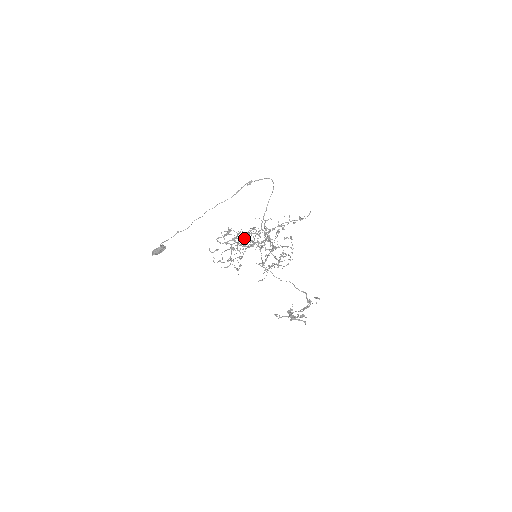
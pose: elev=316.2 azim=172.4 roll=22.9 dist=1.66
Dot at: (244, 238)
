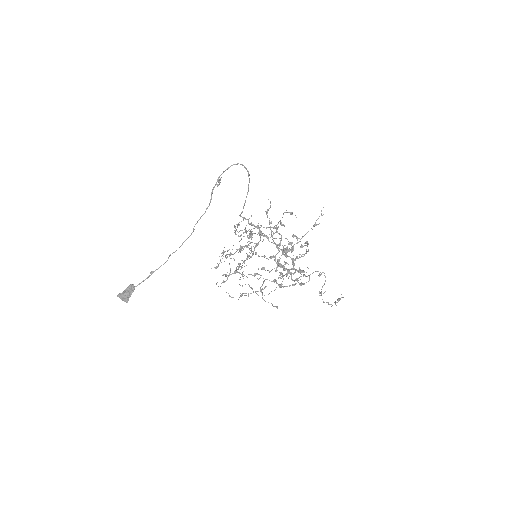
Dot at: occluded
